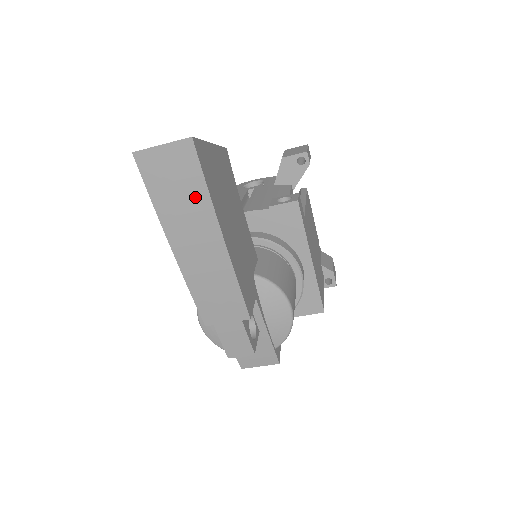
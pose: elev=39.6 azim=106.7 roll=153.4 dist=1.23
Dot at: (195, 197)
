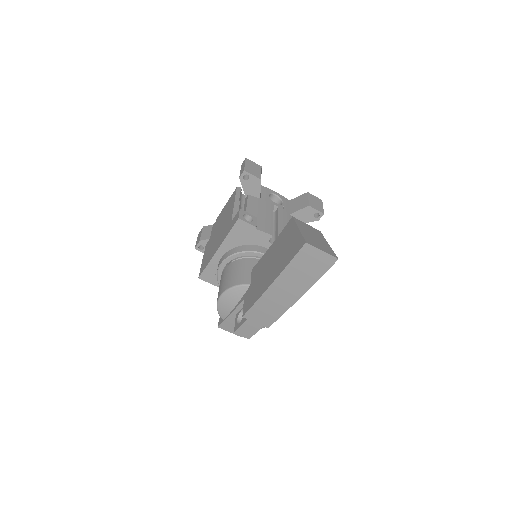
Dot at: (310, 277)
